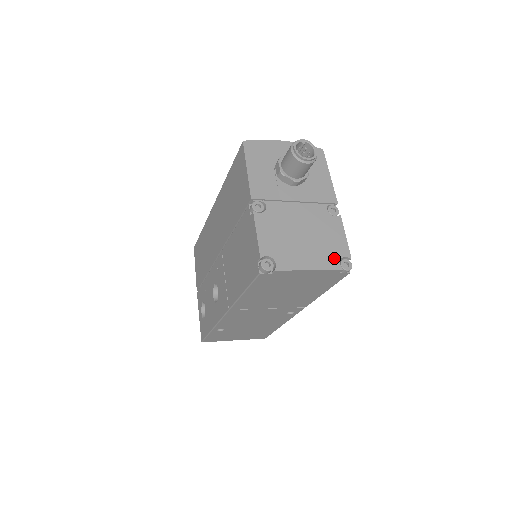
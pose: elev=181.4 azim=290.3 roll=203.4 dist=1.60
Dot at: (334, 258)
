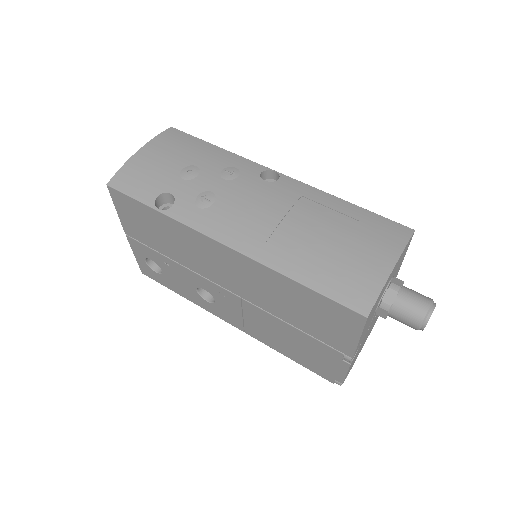
Dot at: (375, 322)
